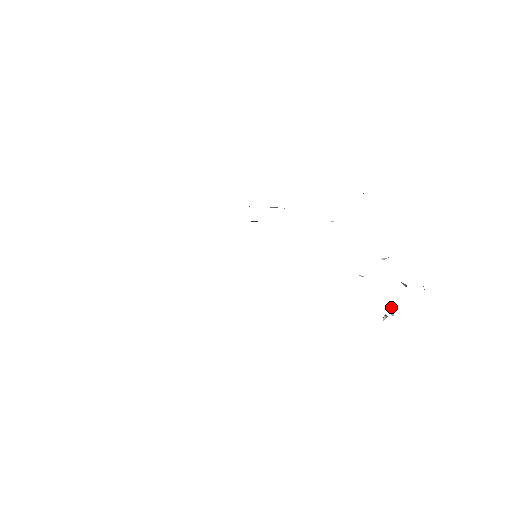
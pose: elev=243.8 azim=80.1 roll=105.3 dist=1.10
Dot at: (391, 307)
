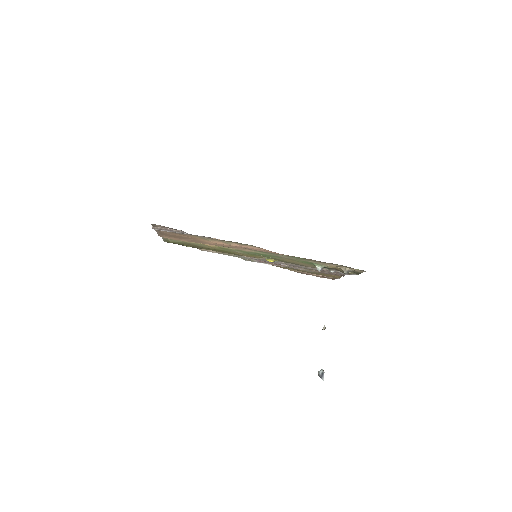
Dot at: (323, 371)
